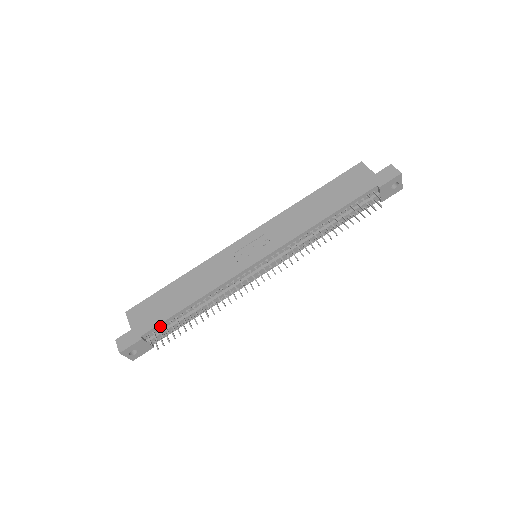
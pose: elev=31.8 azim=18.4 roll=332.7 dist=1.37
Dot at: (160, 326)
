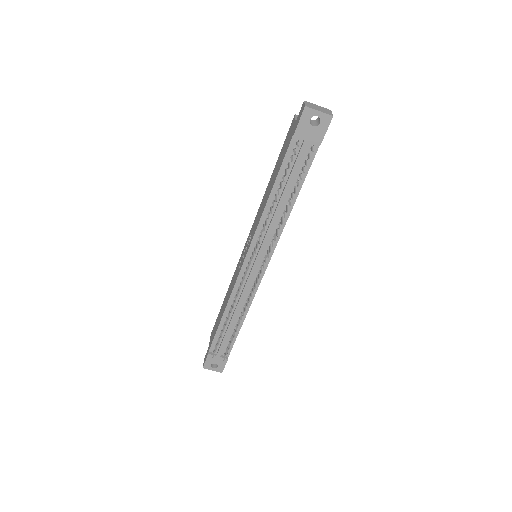
Dot at: (216, 340)
